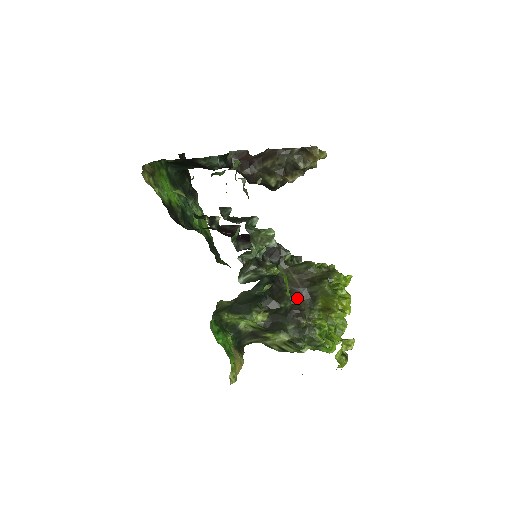
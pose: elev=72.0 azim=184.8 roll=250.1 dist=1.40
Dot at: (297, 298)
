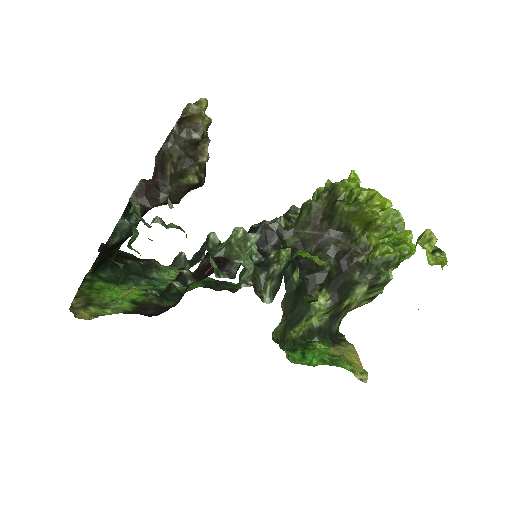
Dot at: (332, 247)
